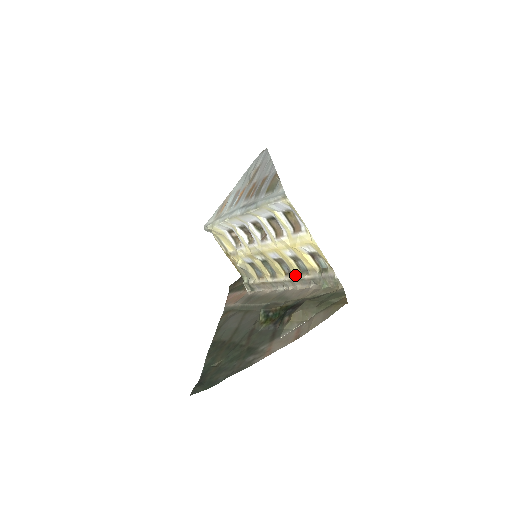
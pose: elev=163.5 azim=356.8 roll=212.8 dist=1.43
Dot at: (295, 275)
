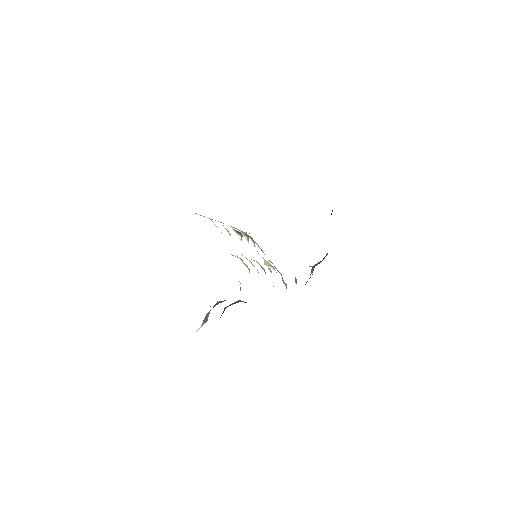
Dot at: occluded
